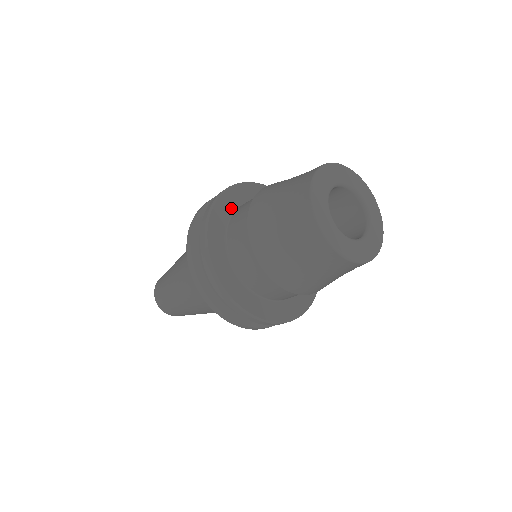
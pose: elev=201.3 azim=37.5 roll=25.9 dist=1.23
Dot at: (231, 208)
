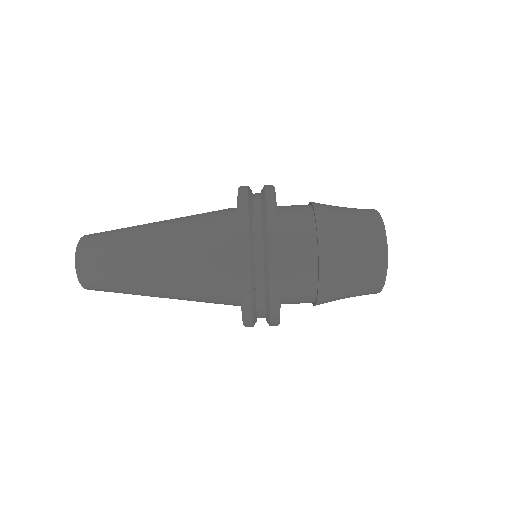
Dot at: occluded
